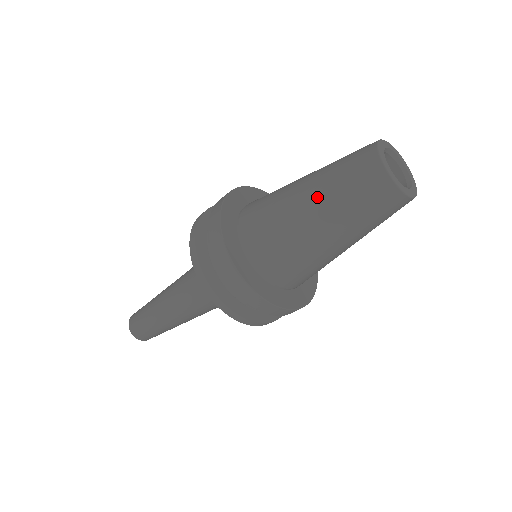
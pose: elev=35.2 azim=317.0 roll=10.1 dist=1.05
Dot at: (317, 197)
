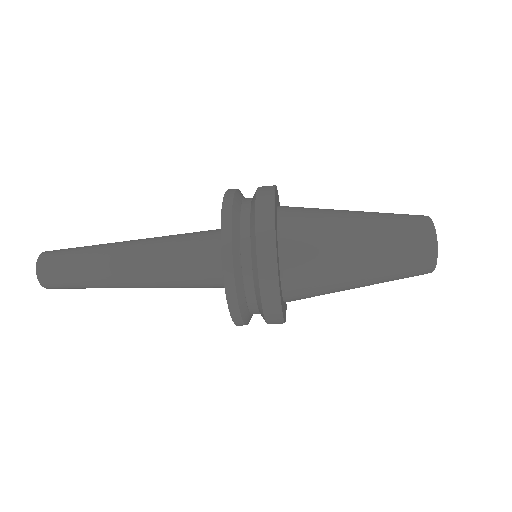
Dot at: (374, 260)
